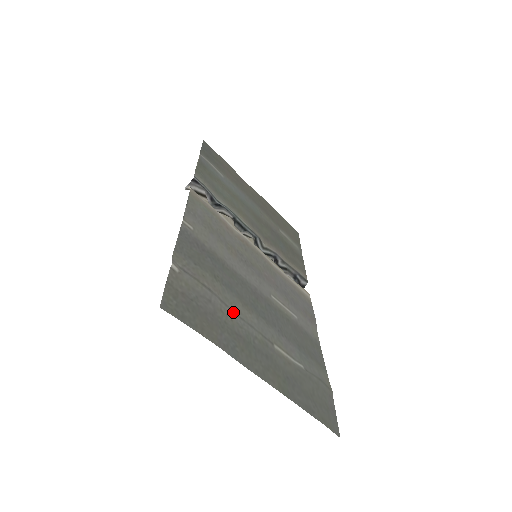
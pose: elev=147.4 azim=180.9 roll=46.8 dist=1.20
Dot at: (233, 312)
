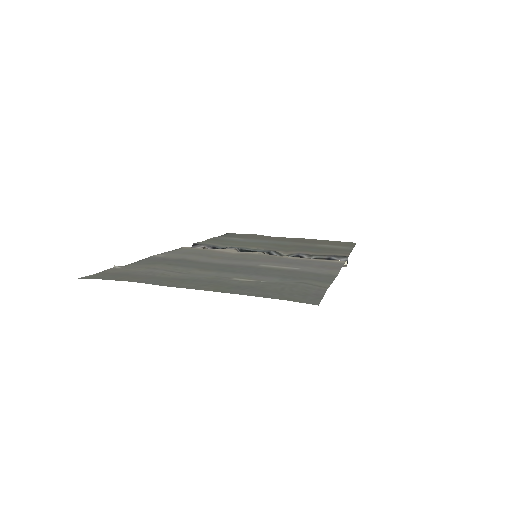
Dot at: (181, 273)
